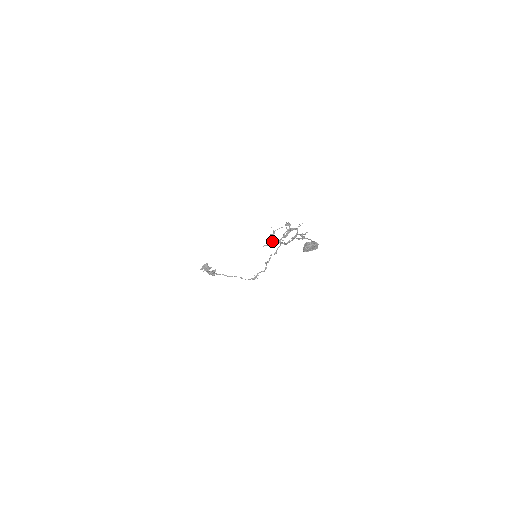
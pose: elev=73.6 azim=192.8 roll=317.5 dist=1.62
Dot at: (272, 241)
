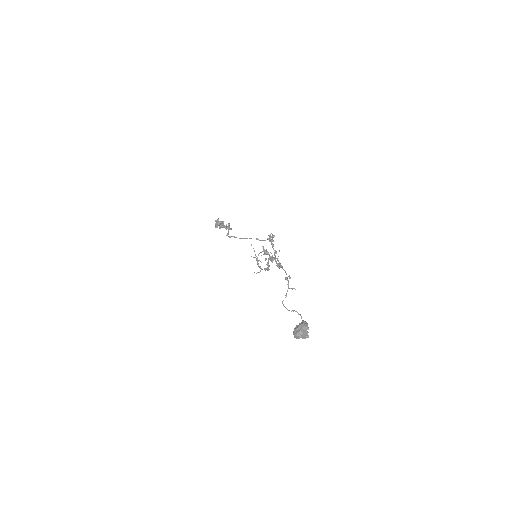
Dot at: (261, 269)
